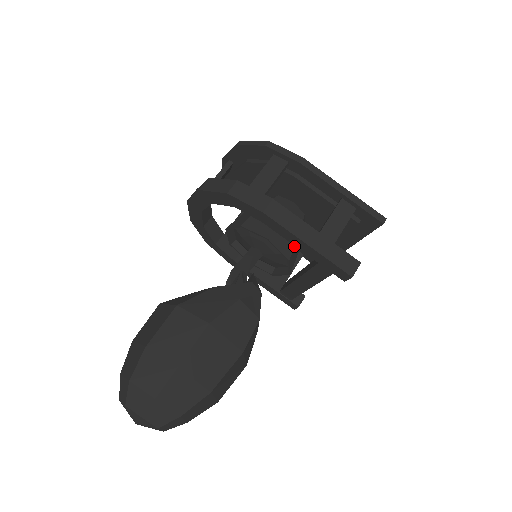
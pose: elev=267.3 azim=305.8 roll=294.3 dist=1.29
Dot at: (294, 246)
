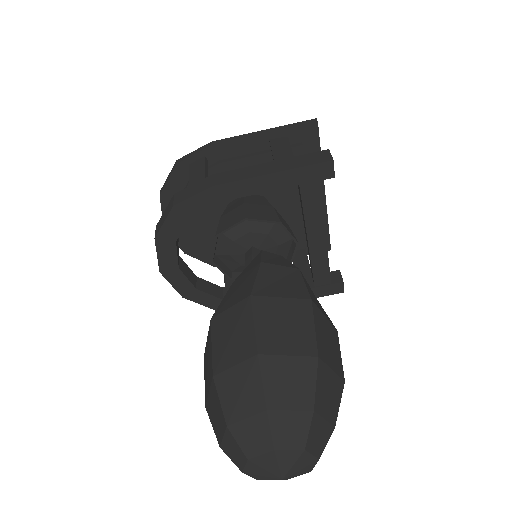
Dot at: (275, 213)
